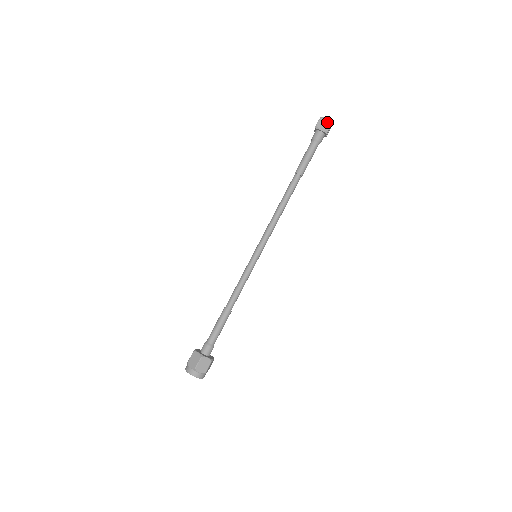
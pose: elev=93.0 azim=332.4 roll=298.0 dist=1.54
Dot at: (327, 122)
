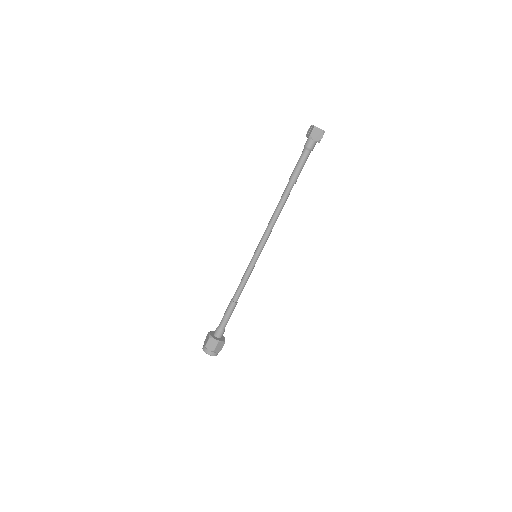
Dot at: (320, 132)
